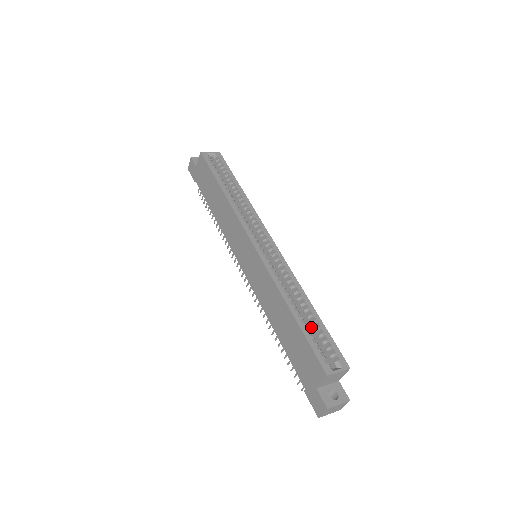
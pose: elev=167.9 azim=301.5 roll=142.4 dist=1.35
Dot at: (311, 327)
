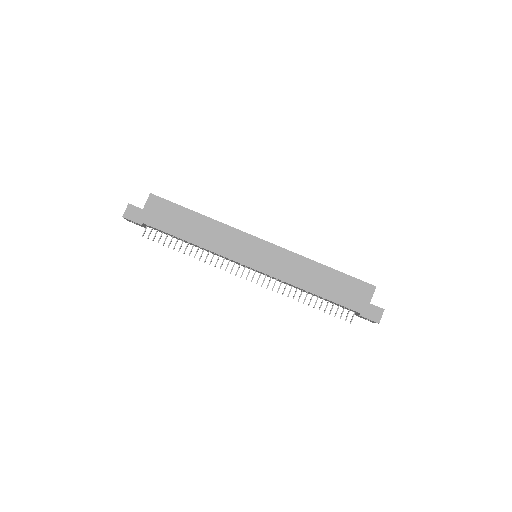
Dot at: occluded
